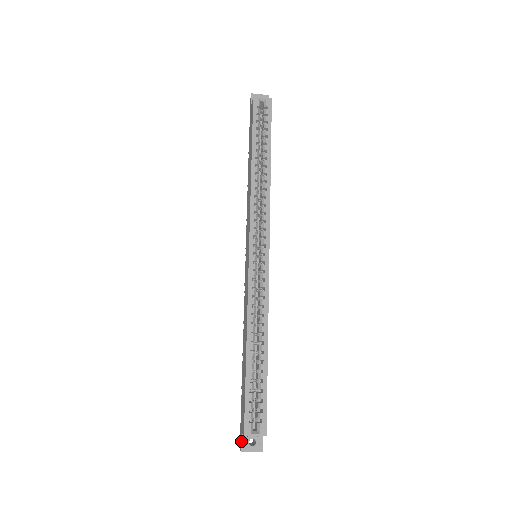
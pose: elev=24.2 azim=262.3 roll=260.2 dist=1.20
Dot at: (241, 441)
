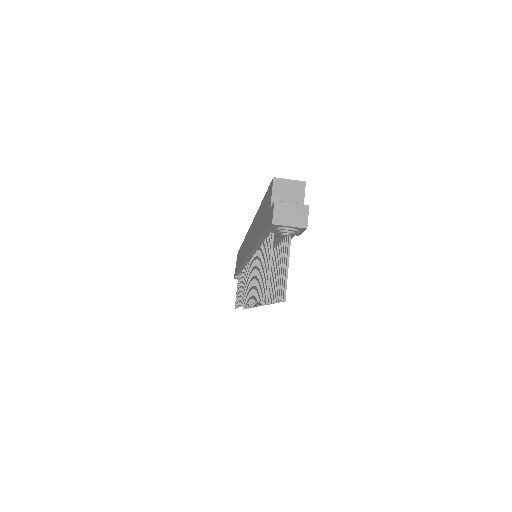
Dot at: (271, 205)
